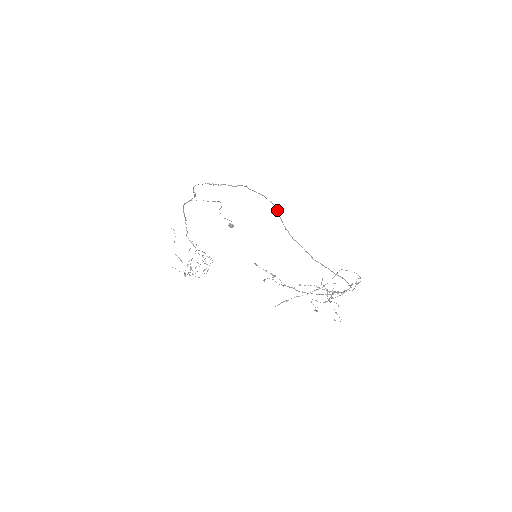
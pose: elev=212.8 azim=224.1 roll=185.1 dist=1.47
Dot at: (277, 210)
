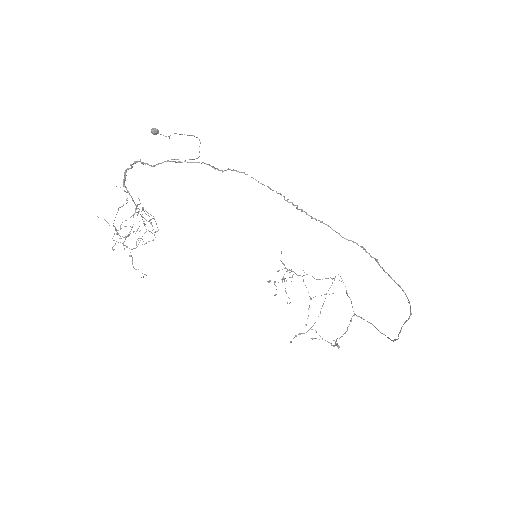
Dot at: (411, 313)
